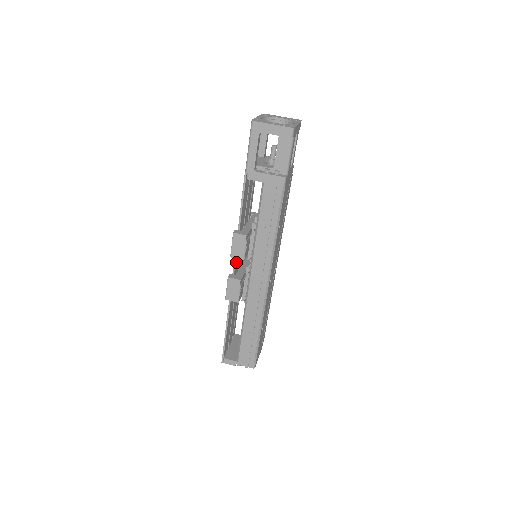
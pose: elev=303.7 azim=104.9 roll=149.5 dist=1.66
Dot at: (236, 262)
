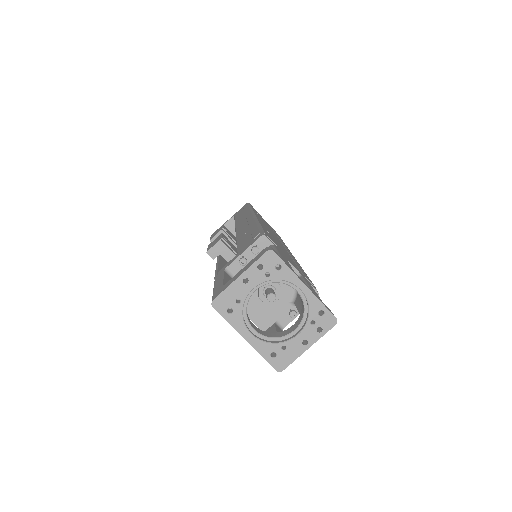
Dot at: occluded
